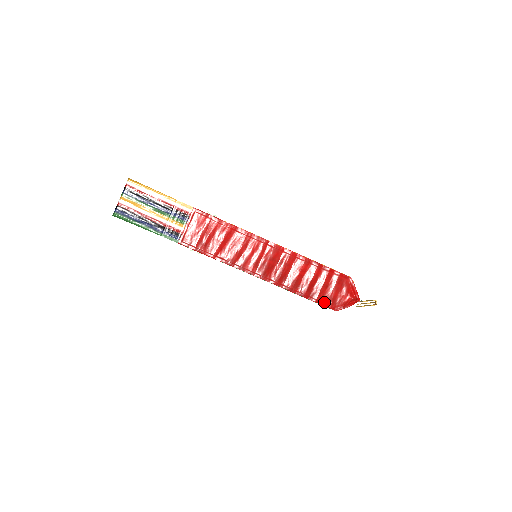
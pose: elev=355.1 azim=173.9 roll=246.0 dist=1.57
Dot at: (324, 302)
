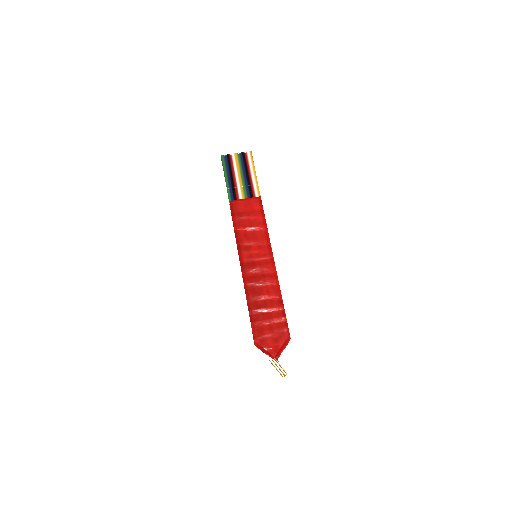
Dot at: (256, 330)
